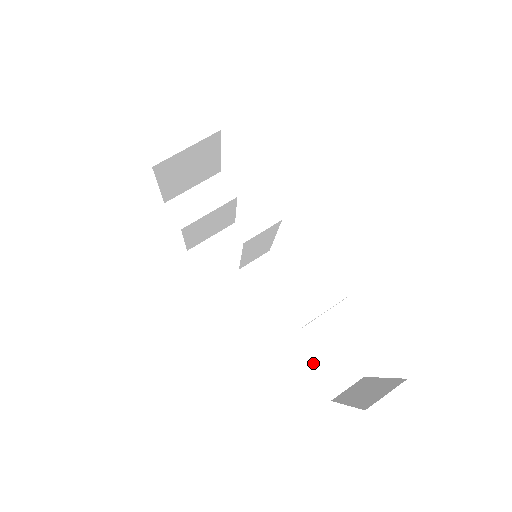
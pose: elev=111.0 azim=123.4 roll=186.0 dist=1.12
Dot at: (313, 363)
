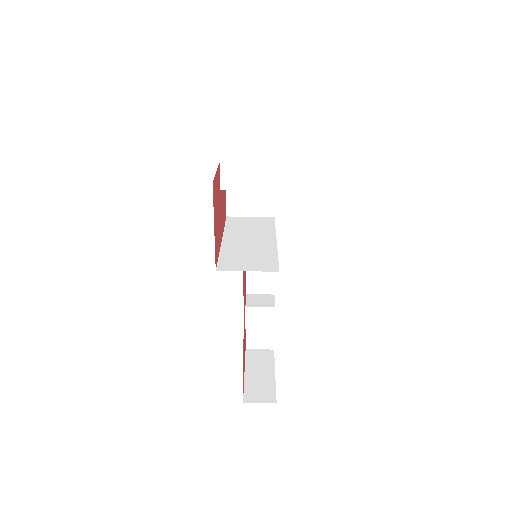
Dot at: (250, 327)
